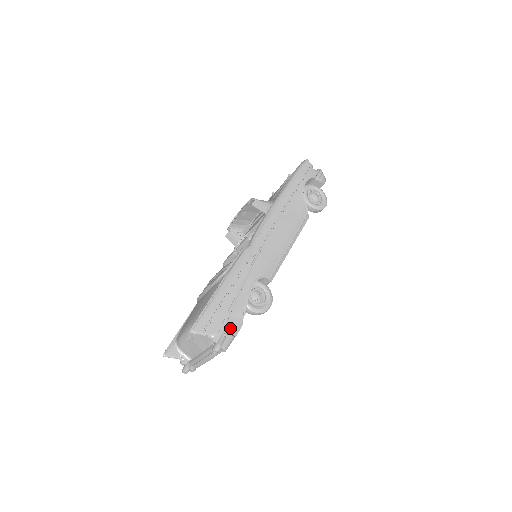
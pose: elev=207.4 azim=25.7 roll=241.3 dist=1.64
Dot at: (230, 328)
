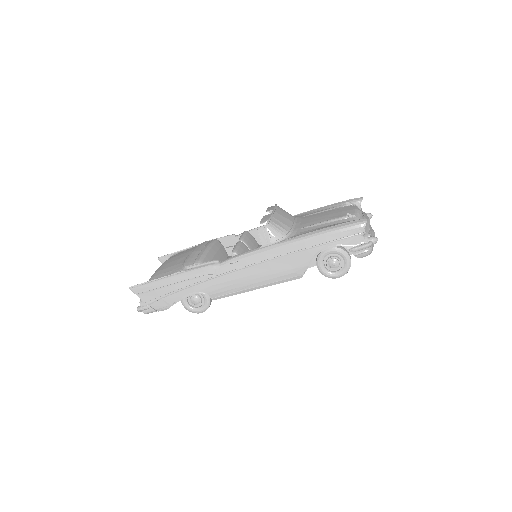
Dot at: (156, 306)
